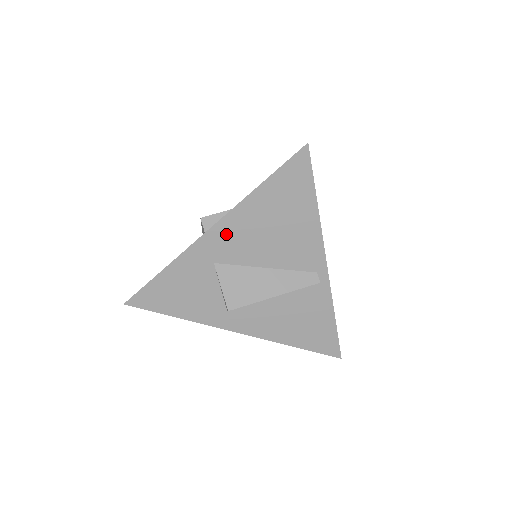
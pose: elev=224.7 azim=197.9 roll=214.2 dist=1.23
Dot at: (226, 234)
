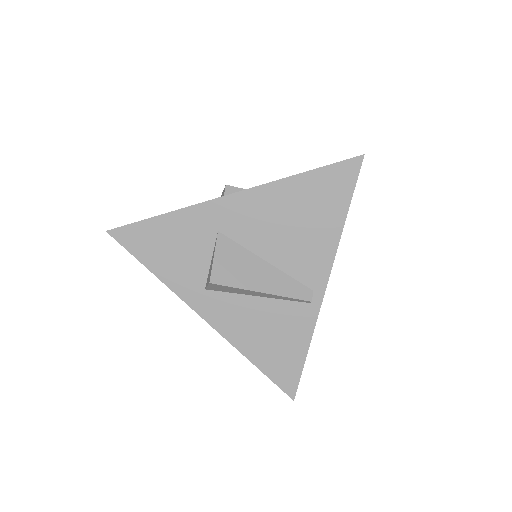
Dot at: (245, 207)
